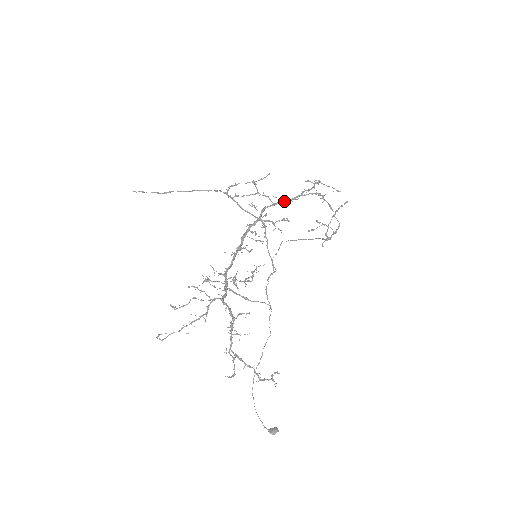
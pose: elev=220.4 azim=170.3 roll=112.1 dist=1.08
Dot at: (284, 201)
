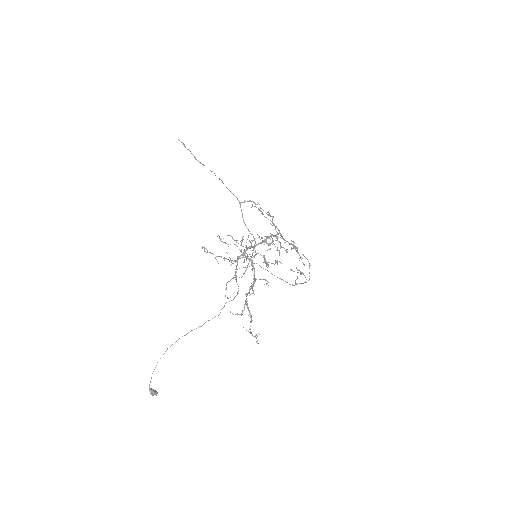
Dot at: (285, 240)
